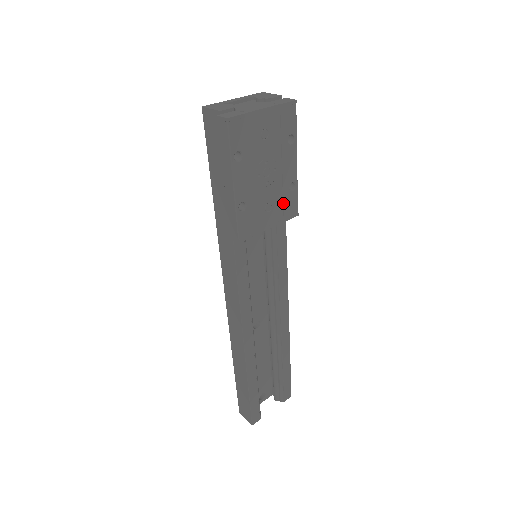
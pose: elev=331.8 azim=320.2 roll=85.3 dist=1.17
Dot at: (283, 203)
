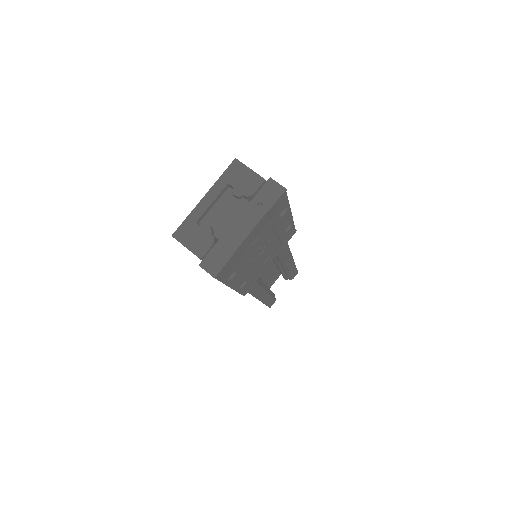
Dot at: (280, 243)
